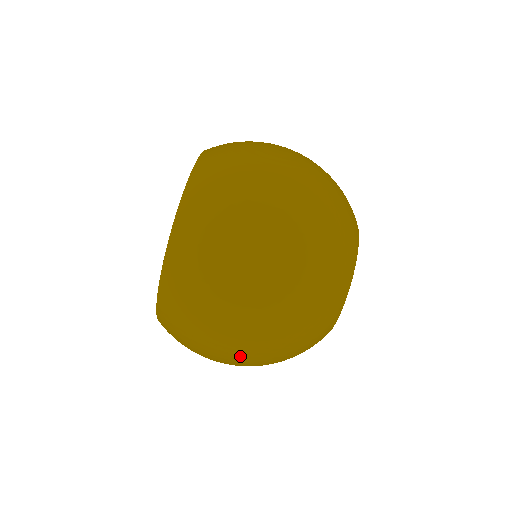
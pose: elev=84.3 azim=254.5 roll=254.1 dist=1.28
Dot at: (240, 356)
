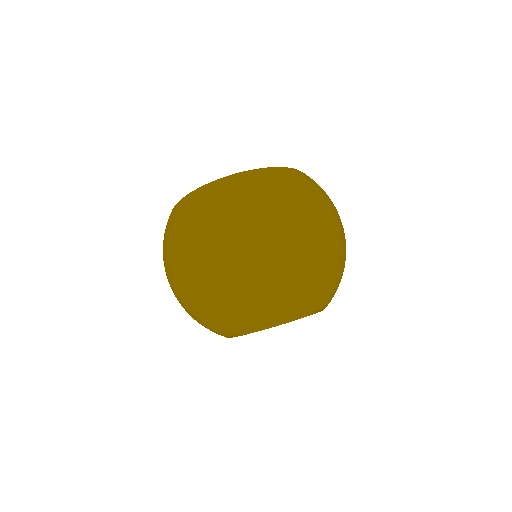
Dot at: (204, 259)
